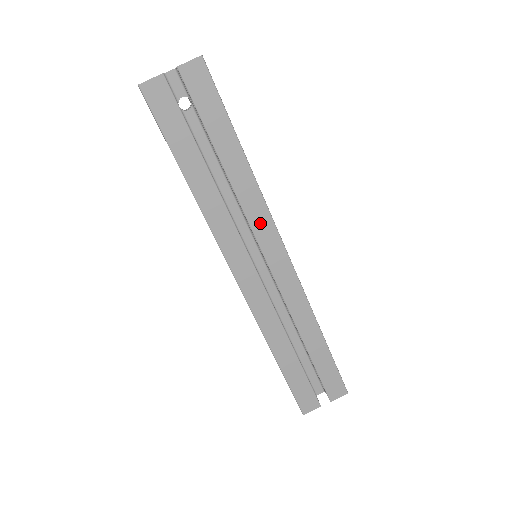
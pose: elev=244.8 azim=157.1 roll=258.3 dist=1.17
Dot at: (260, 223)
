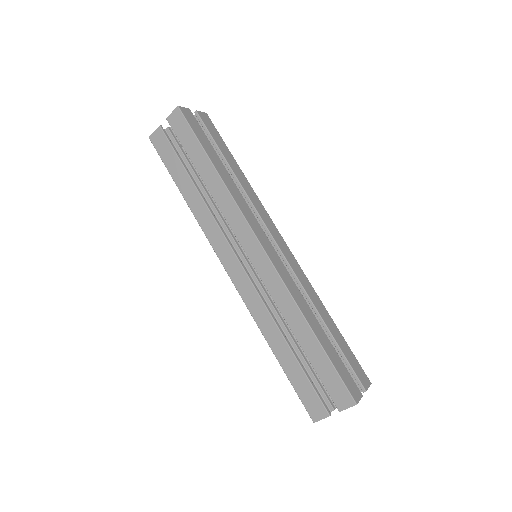
Dot at: (235, 221)
